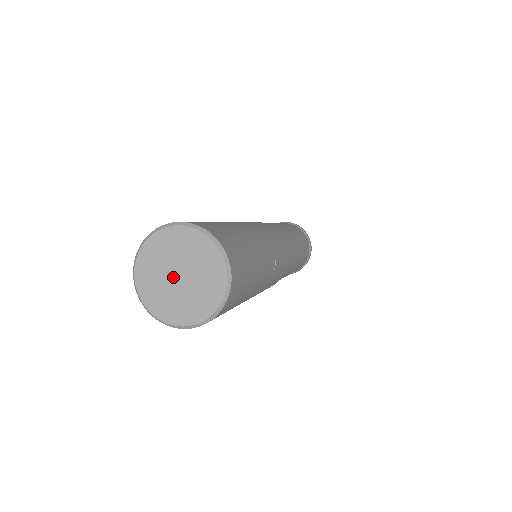
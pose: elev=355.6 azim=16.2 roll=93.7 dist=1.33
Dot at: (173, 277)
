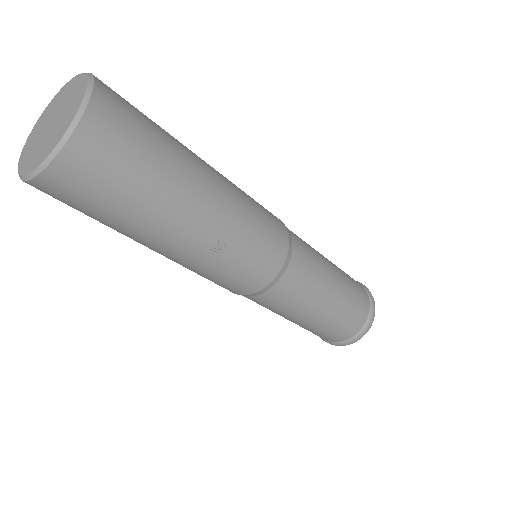
Dot at: (50, 122)
